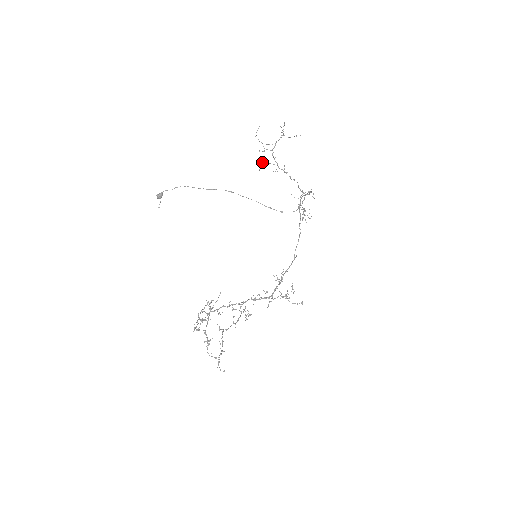
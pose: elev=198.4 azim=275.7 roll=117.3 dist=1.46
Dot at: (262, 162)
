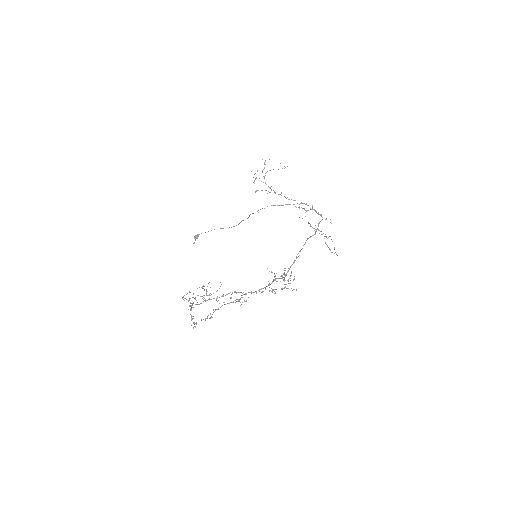
Dot at: (258, 190)
